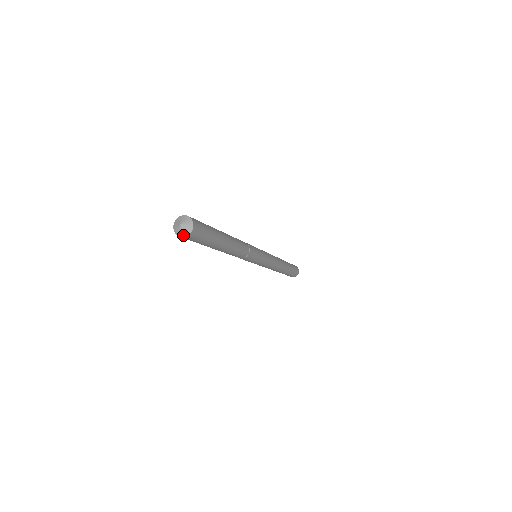
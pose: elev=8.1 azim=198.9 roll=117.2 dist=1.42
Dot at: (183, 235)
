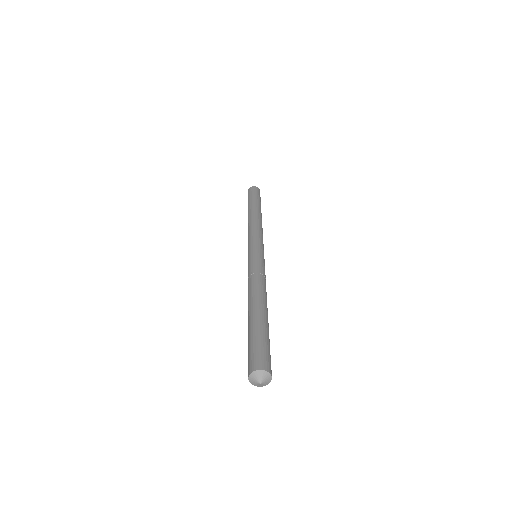
Dot at: (262, 386)
